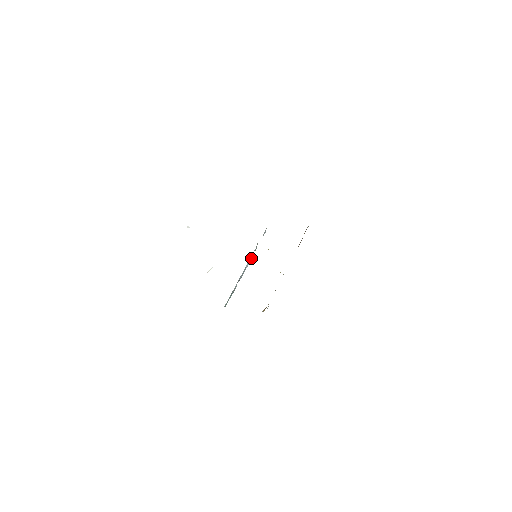
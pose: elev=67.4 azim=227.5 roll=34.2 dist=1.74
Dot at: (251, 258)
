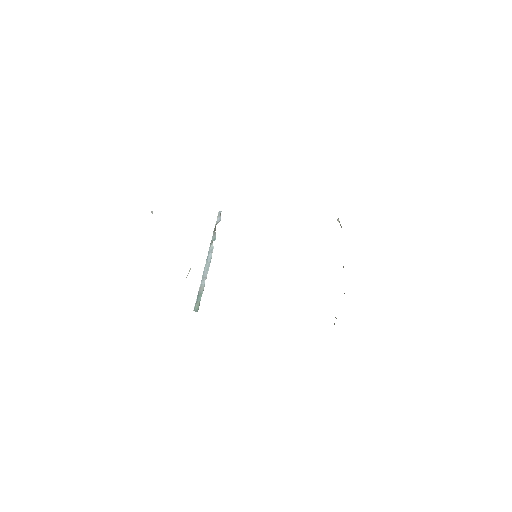
Dot at: occluded
